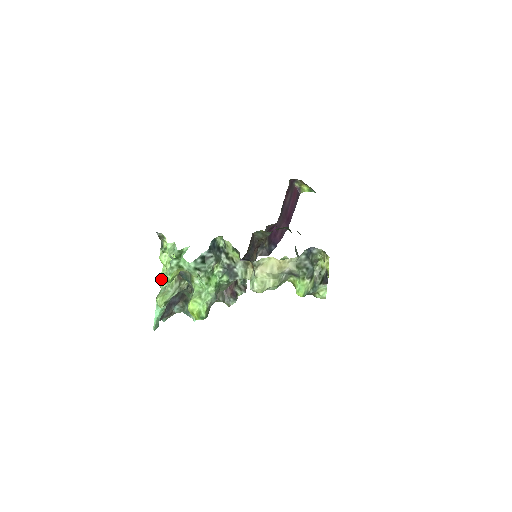
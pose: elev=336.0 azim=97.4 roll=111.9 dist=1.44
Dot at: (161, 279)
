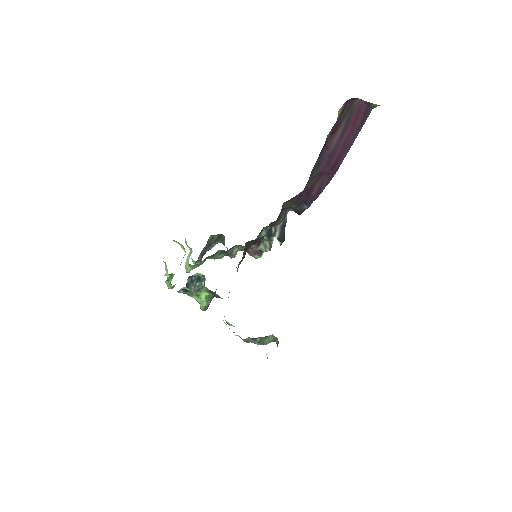
Dot at: (187, 245)
